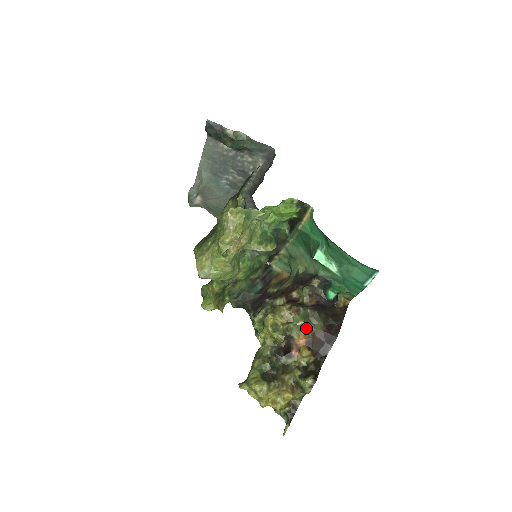
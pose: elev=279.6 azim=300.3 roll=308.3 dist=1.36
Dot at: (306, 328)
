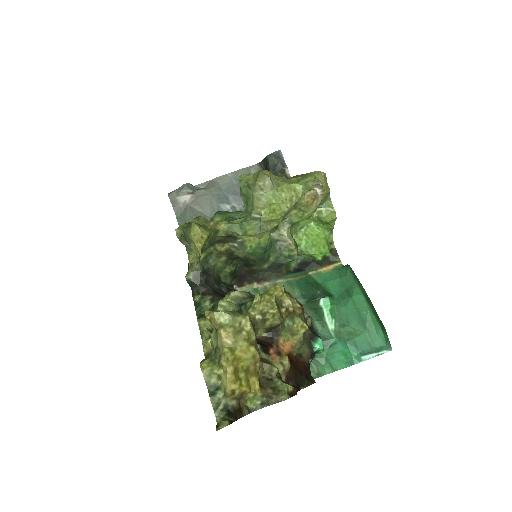
Dot at: (301, 338)
